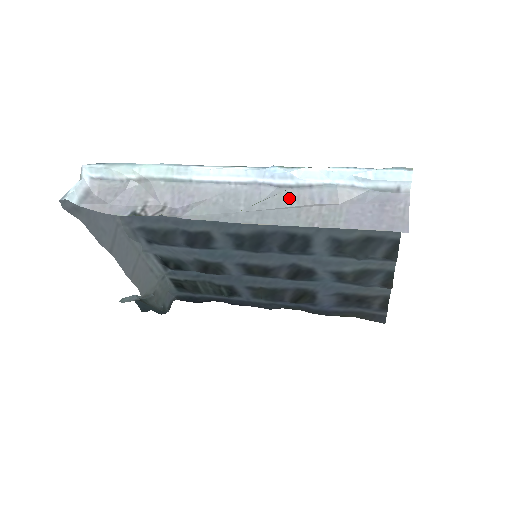
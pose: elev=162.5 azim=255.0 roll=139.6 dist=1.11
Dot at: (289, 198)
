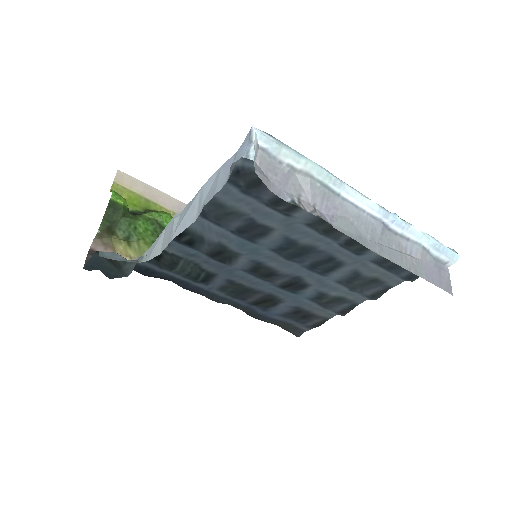
Dot at: (395, 242)
